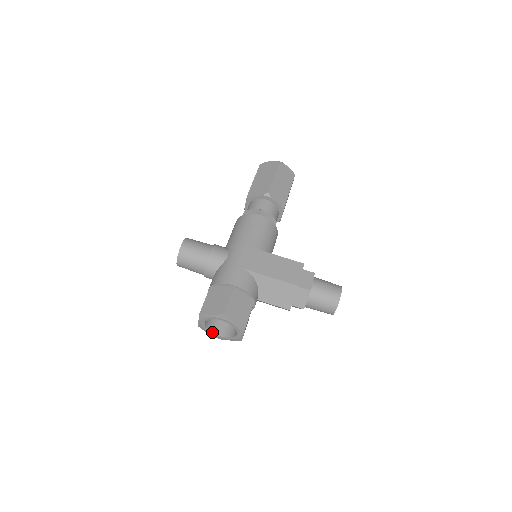
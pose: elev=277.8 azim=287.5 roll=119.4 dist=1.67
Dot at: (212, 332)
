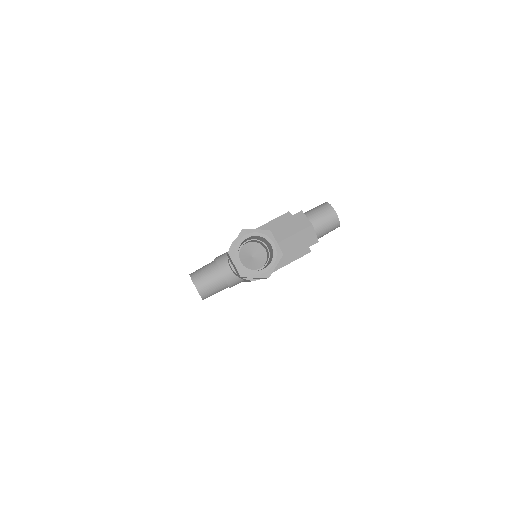
Dot at: (255, 271)
